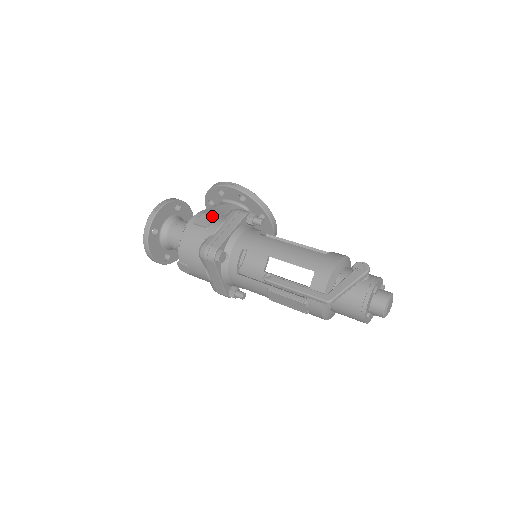
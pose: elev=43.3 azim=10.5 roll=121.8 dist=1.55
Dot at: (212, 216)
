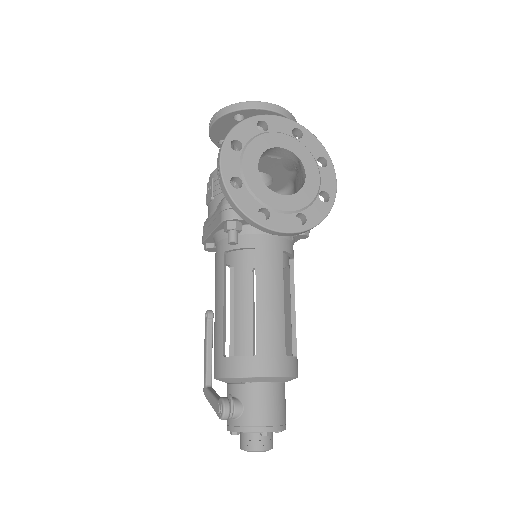
Dot at: (214, 191)
